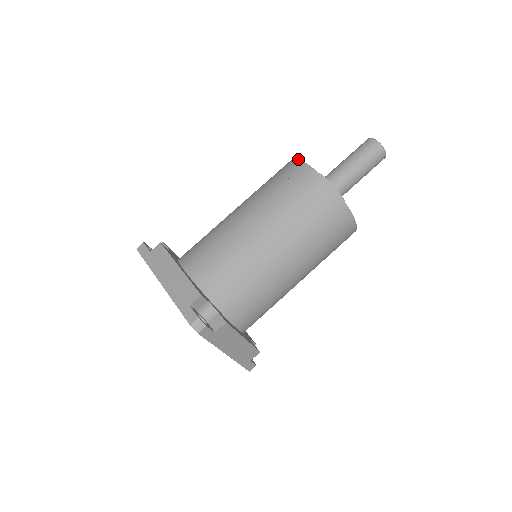
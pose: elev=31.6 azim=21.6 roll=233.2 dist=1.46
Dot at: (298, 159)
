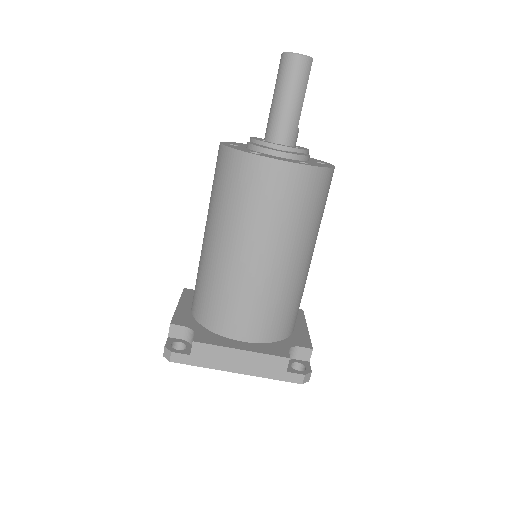
Dot at: occluded
